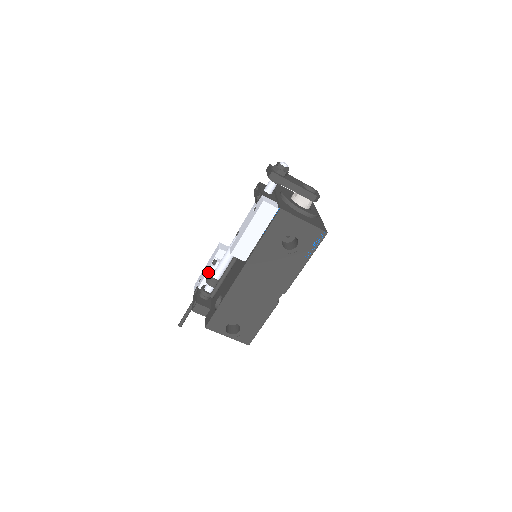
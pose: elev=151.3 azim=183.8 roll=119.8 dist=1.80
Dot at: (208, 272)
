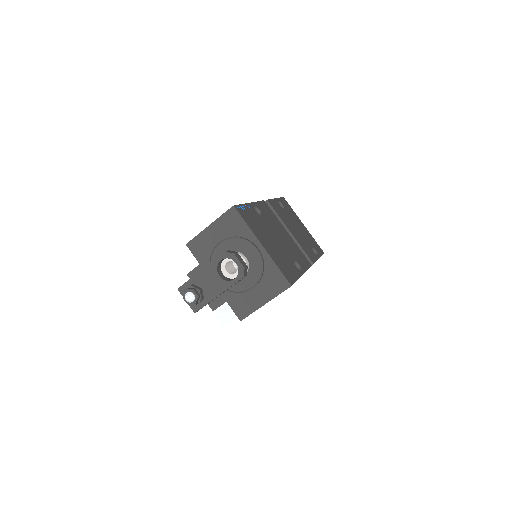
Dot at: occluded
